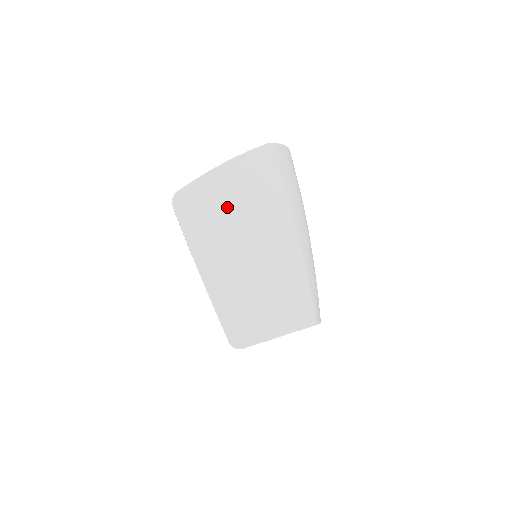
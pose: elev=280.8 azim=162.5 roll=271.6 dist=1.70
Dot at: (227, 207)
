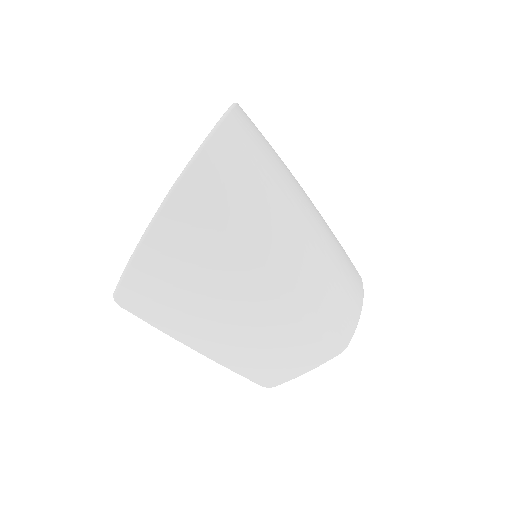
Dot at: (174, 296)
